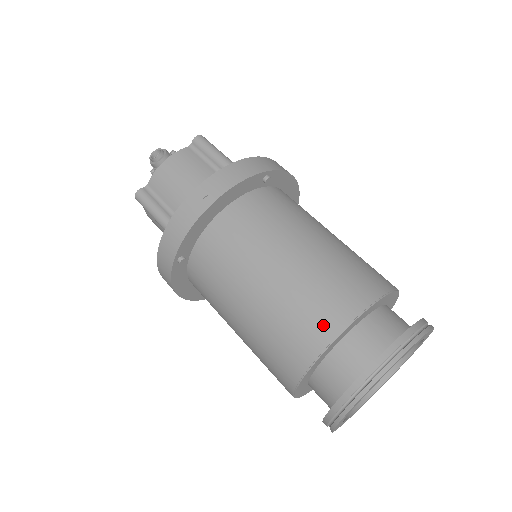
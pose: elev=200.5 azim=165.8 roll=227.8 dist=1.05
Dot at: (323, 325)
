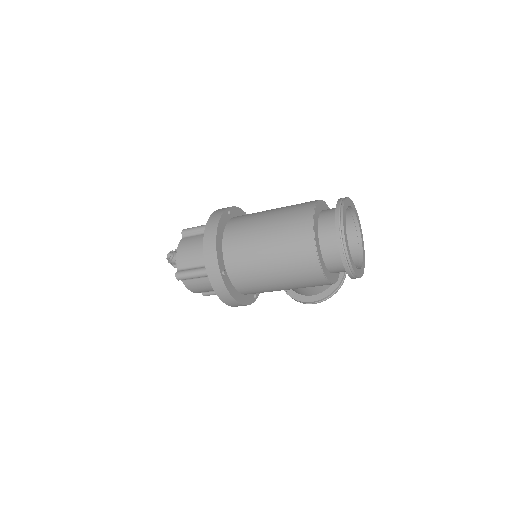
Dot at: (304, 228)
